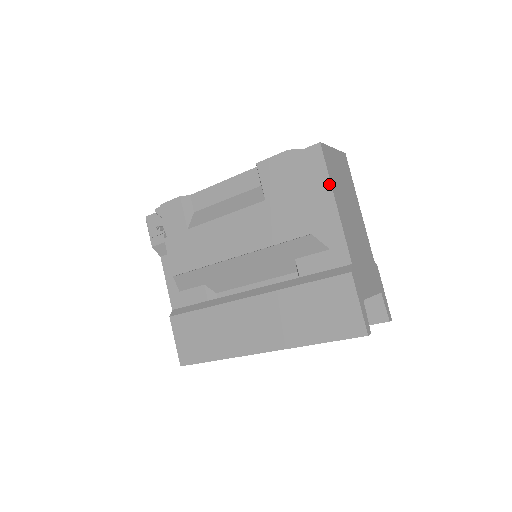
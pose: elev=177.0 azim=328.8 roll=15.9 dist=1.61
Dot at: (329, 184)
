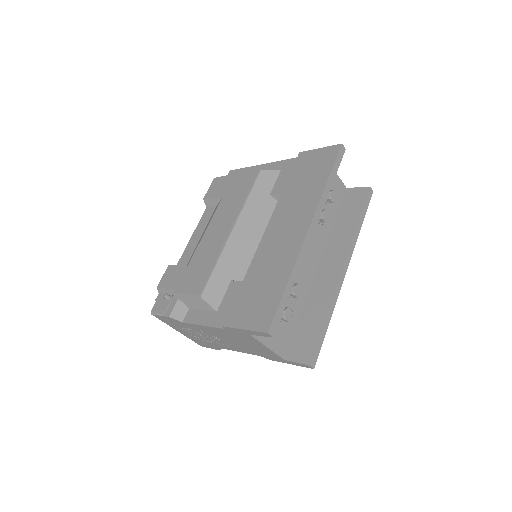
Dot at: (250, 167)
